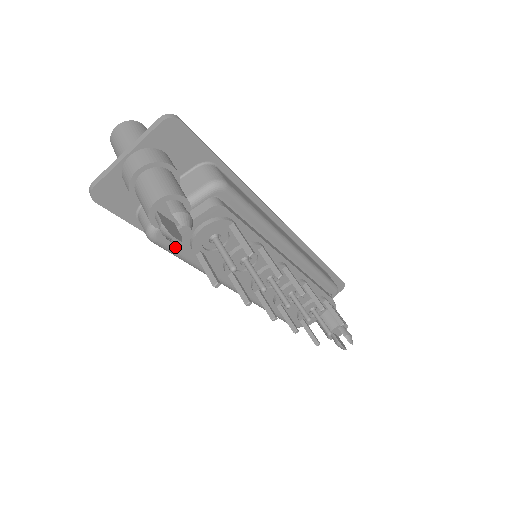
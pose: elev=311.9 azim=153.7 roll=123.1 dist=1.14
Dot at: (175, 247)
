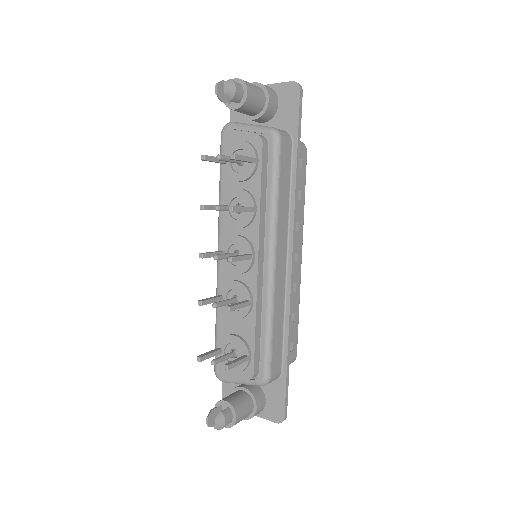
Dot at: occluded
